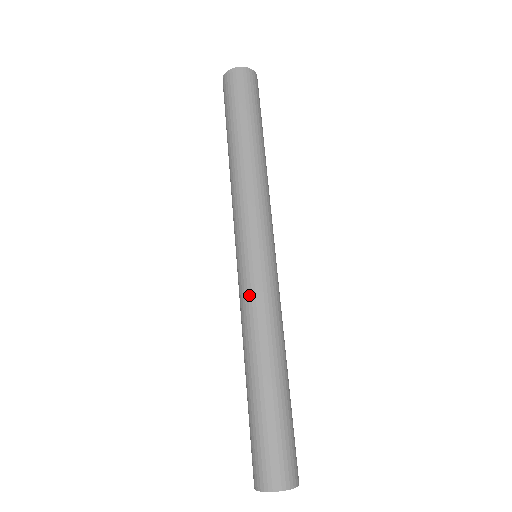
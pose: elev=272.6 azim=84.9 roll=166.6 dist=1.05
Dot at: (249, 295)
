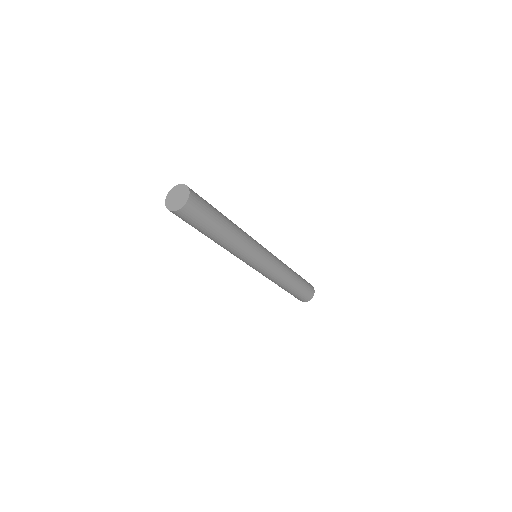
Dot at: (265, 276)
